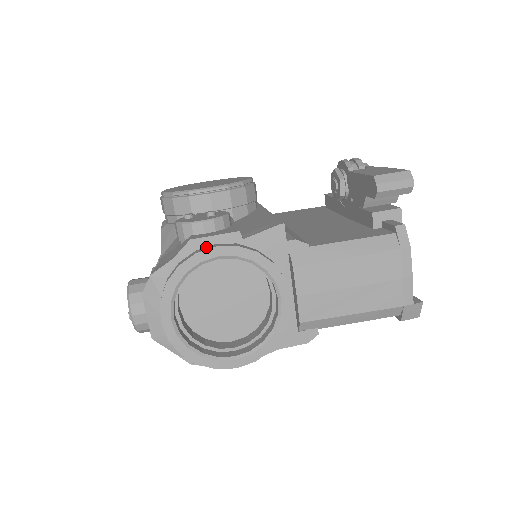
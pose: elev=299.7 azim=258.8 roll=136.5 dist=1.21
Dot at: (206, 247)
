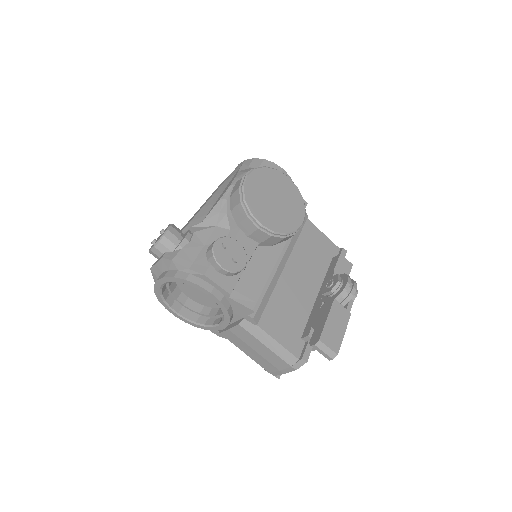
Dot at: (208, 284)
